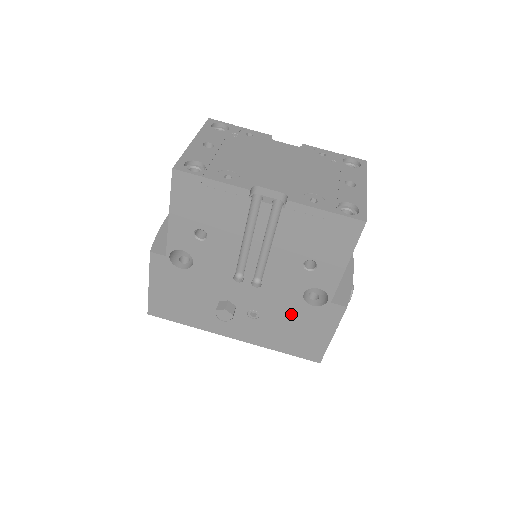
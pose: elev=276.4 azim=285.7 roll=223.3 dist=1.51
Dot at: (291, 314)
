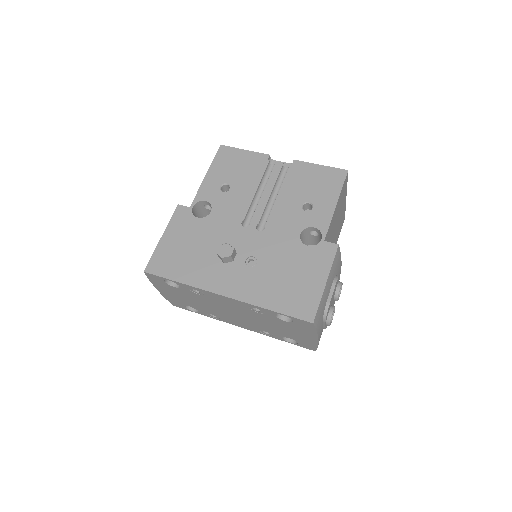
Dot at: (287, 258)
